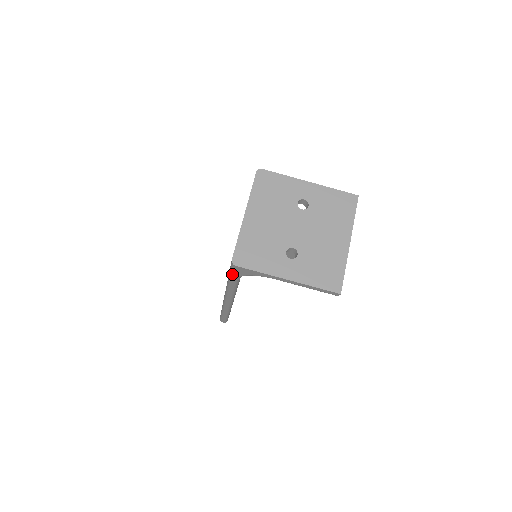
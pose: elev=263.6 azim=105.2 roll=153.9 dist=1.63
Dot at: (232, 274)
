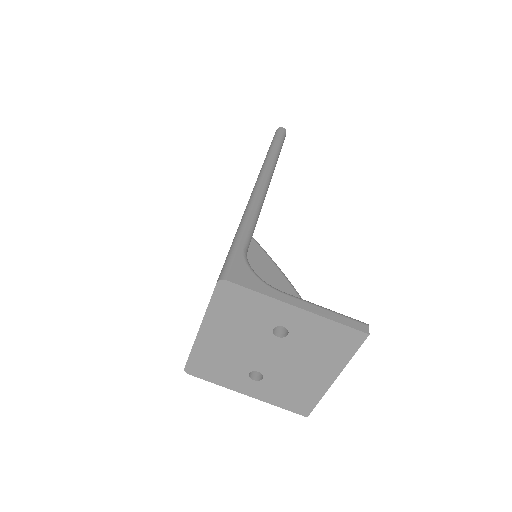
Dot at: occluded
